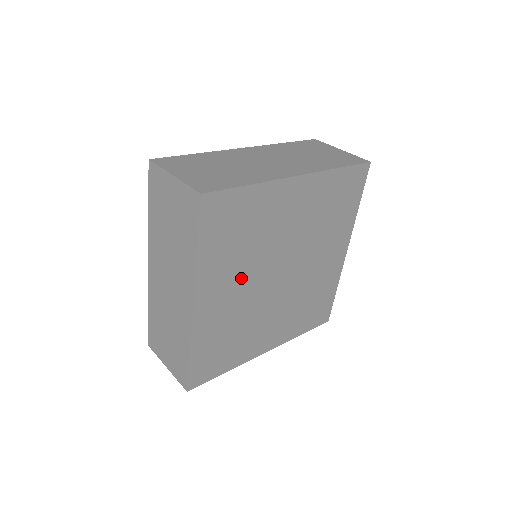
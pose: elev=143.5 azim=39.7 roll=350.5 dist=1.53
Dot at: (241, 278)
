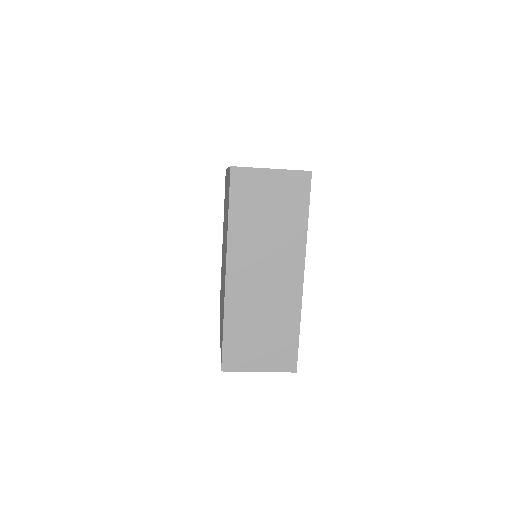
Dot at: occluded
